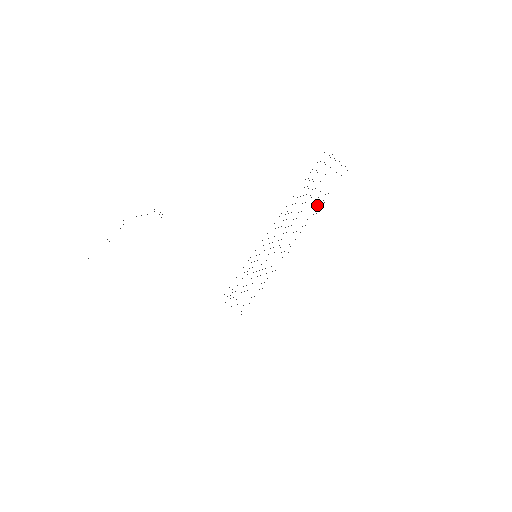
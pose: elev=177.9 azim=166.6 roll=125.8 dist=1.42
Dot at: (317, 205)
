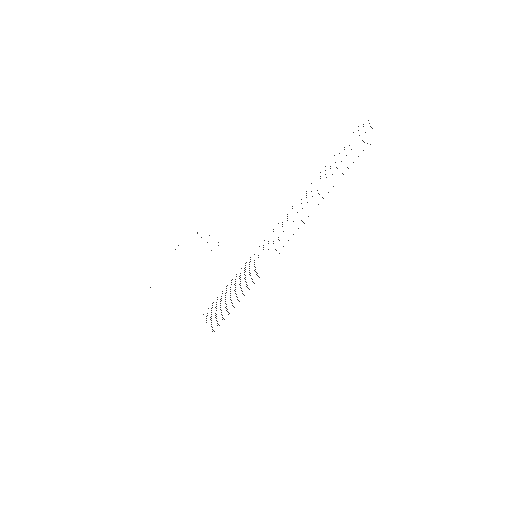
Dot at: occluded
